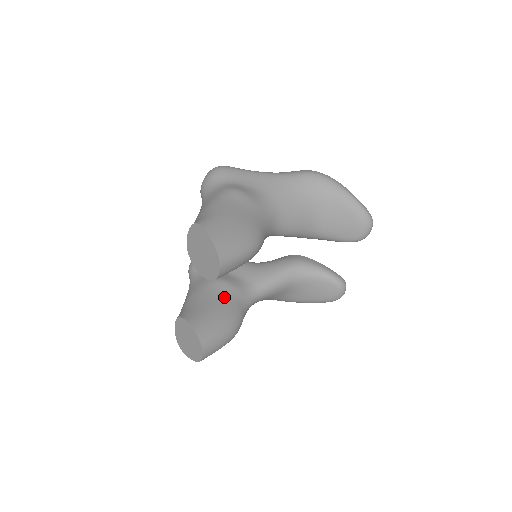
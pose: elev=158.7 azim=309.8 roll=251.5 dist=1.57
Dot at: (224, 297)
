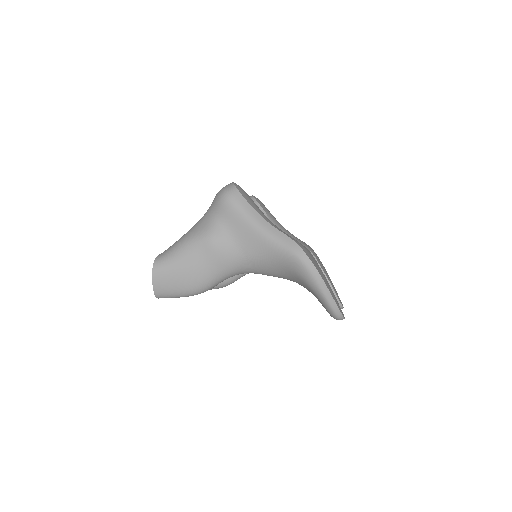
Dot at: occluded
